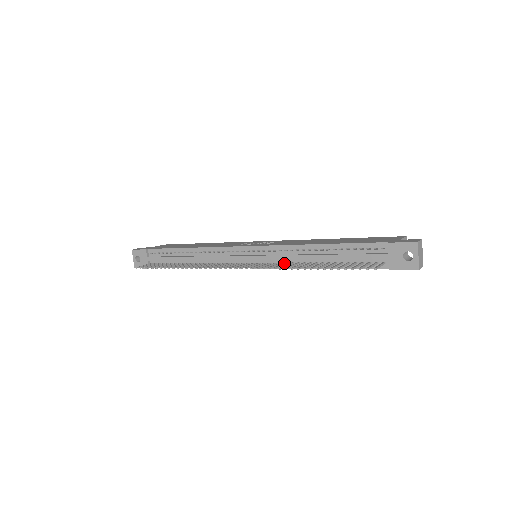
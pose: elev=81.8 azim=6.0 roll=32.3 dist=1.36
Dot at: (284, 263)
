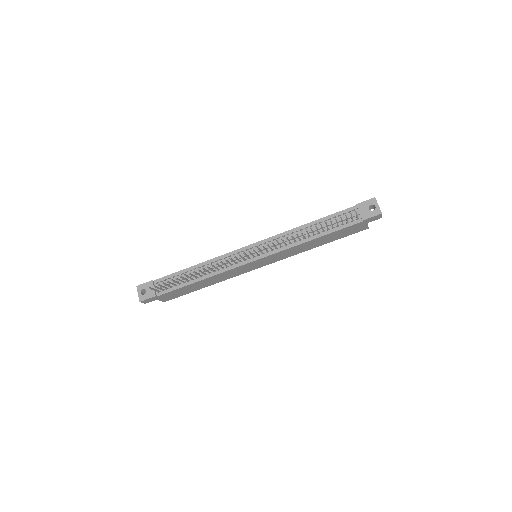
Dot at: (285, 243)
